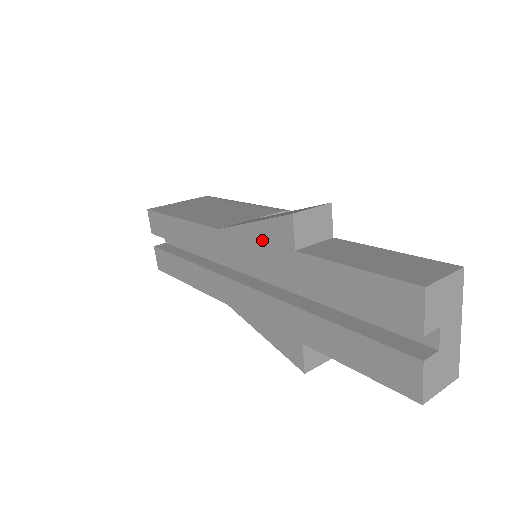
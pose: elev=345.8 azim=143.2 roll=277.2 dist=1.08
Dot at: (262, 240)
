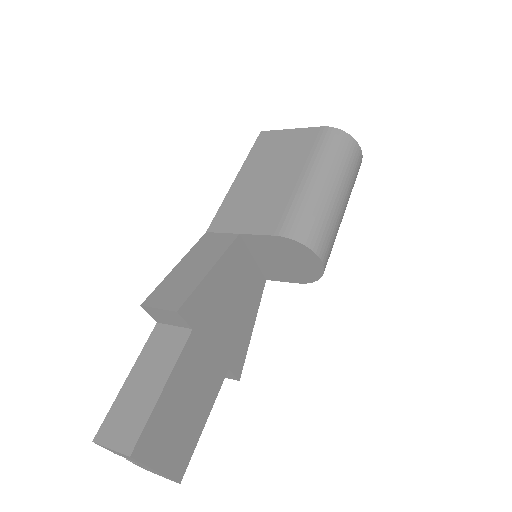
Dot at: occluded
